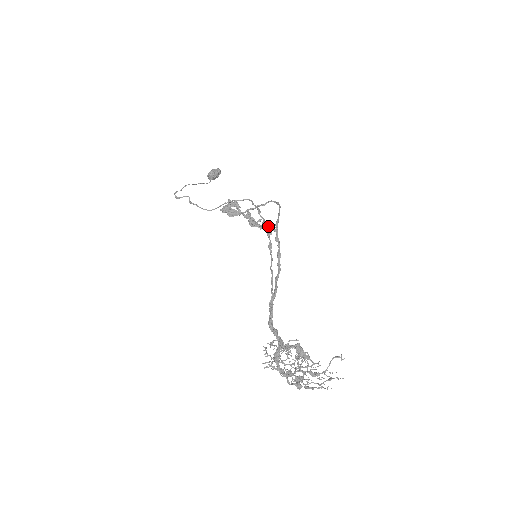
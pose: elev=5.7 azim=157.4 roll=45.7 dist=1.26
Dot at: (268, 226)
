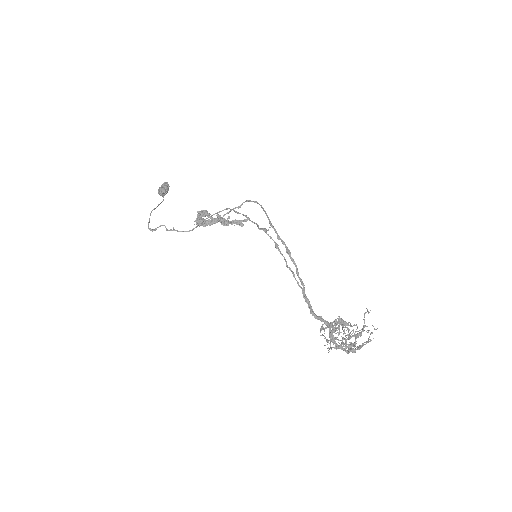
Dot at: (266, 229)
